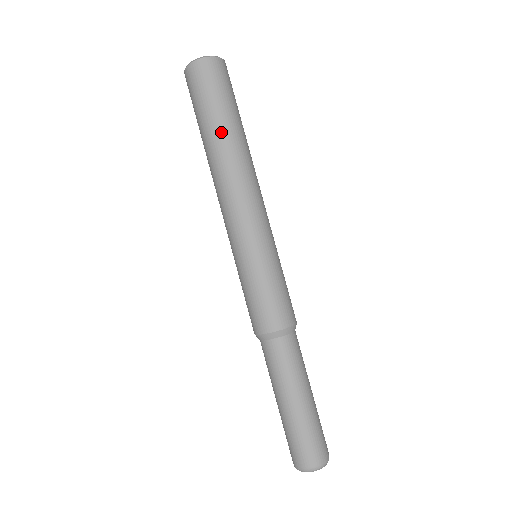
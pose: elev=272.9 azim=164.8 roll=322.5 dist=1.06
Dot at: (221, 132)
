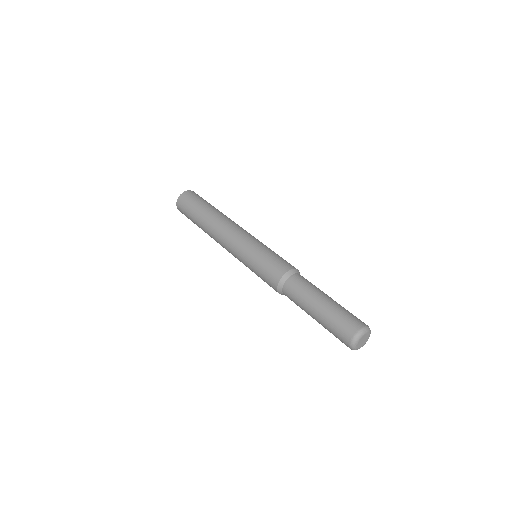
Dot at: (206, 211)
